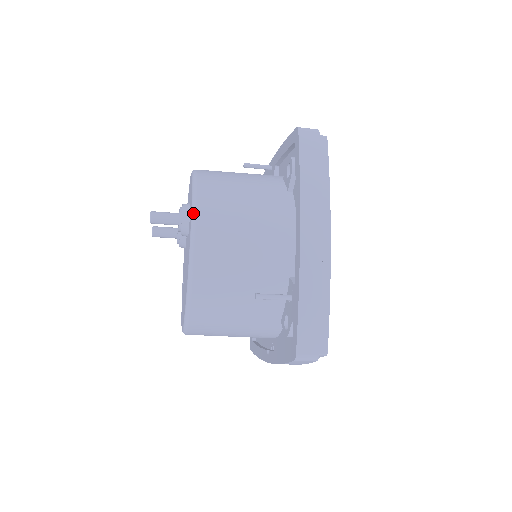
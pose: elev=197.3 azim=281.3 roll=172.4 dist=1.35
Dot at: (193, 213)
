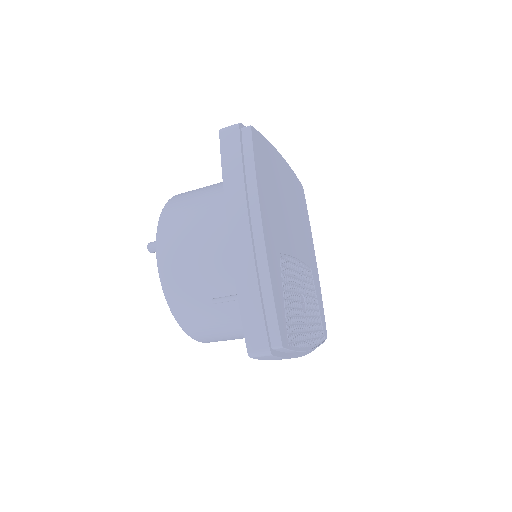
Dot at: (156, 239)
